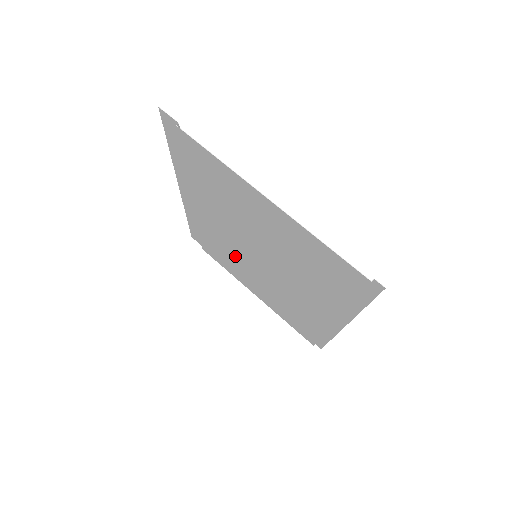
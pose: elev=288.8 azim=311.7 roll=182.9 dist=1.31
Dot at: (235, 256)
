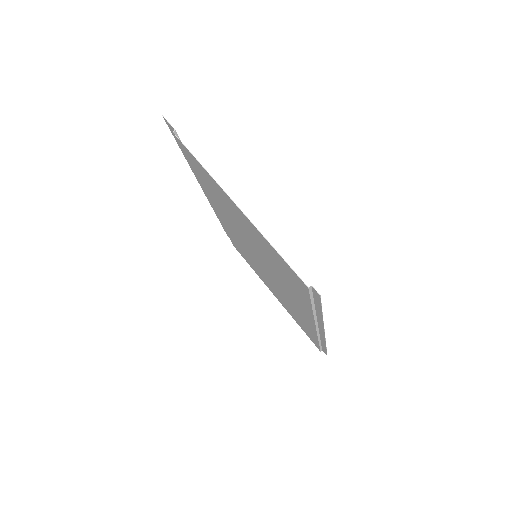
Dot at: (248, 255)
